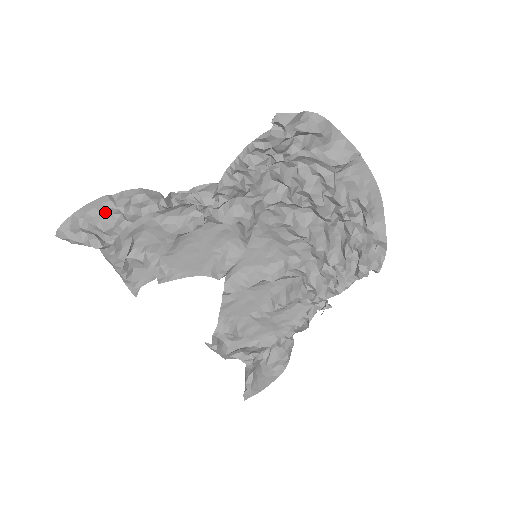
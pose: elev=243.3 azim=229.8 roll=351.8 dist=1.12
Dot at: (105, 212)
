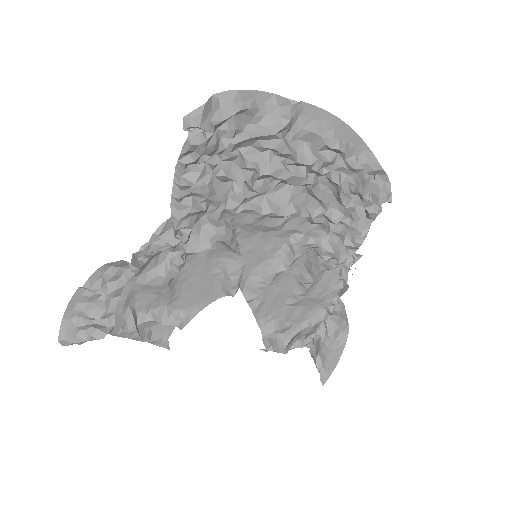
Dot at: (89, 301)
